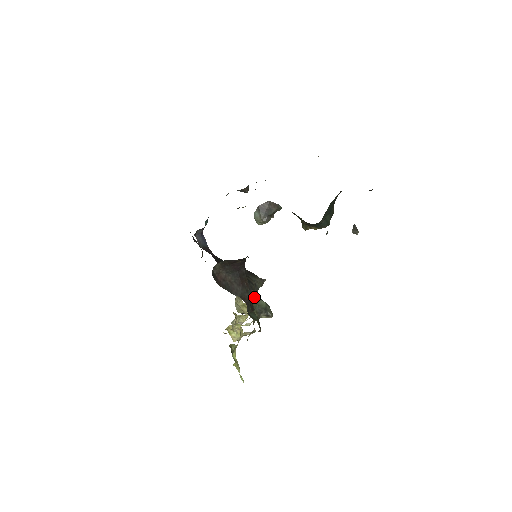
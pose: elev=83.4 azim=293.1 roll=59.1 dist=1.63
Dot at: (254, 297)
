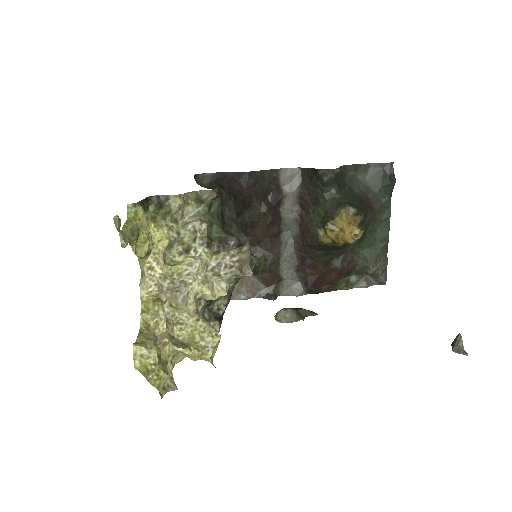
Dot at: (230, 225)
